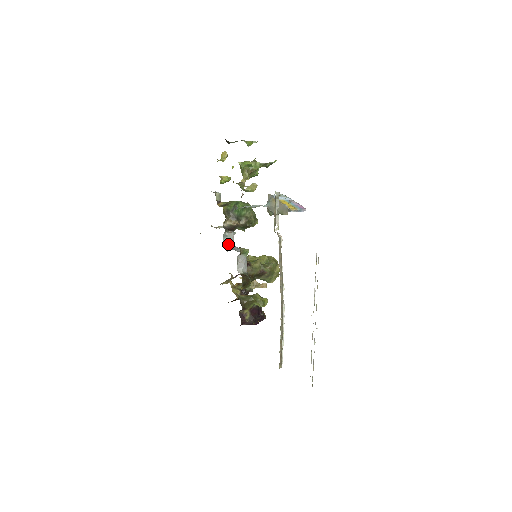
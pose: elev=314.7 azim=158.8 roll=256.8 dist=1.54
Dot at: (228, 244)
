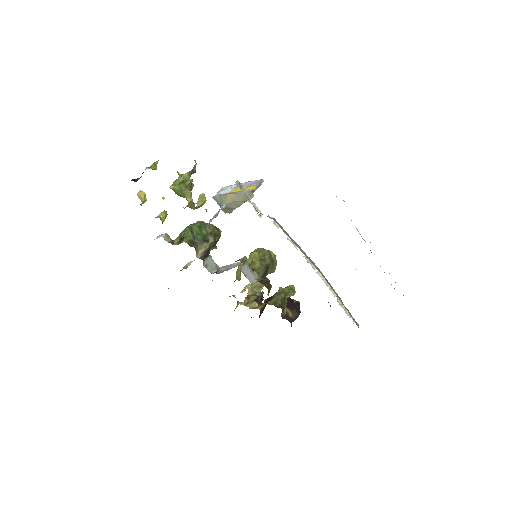
Dot at: (215, 270)
